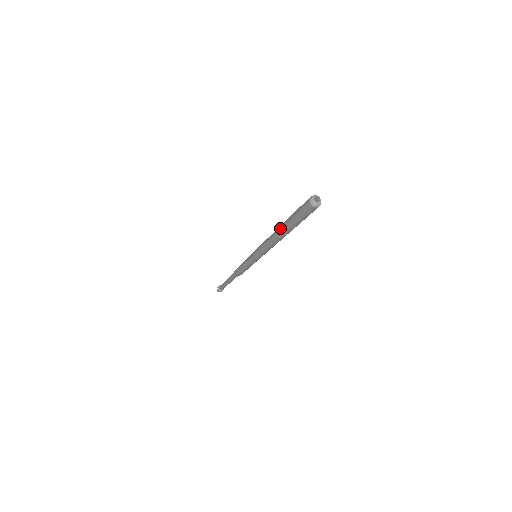
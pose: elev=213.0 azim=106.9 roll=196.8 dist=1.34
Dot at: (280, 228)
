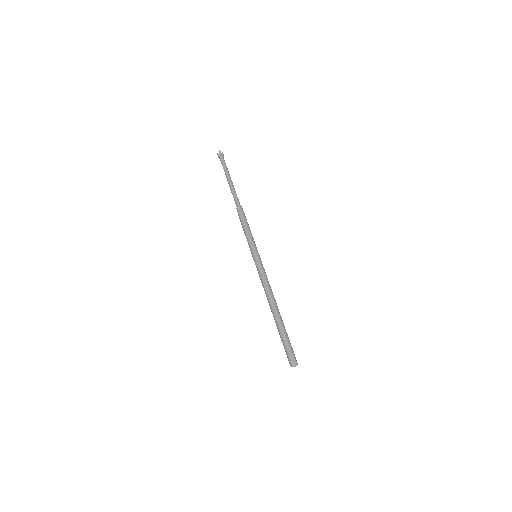
Dot at: (275, 317)
